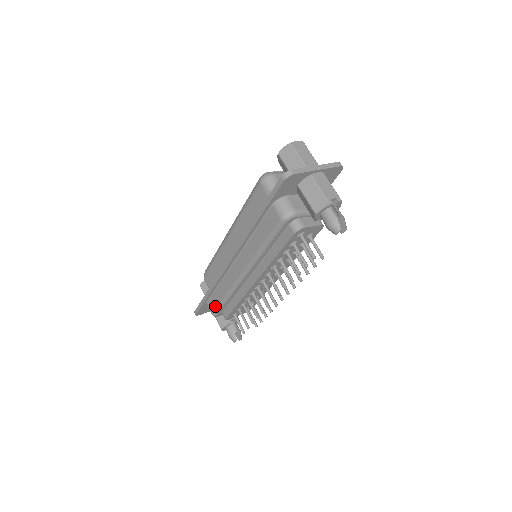
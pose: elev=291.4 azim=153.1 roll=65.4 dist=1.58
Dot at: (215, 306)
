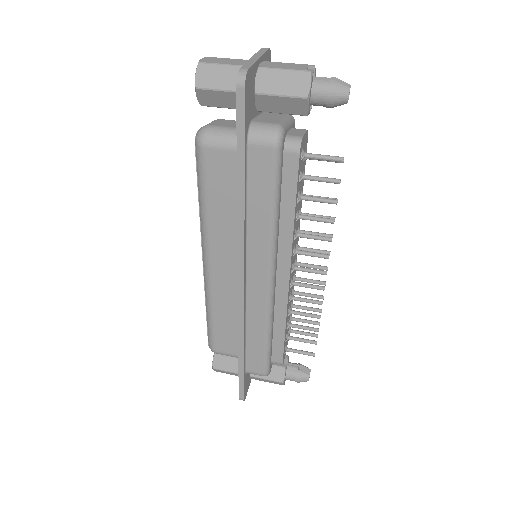
Dot at: (261, 360)
